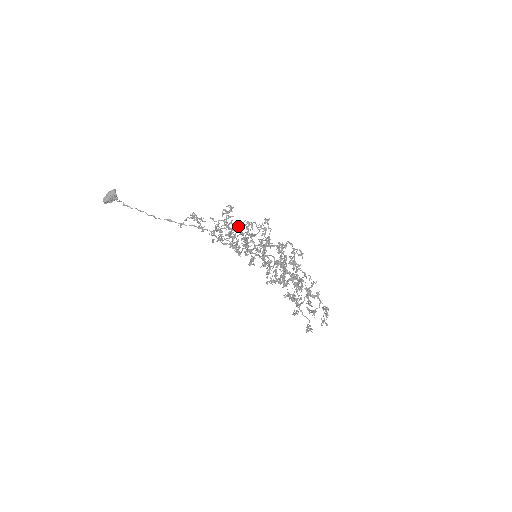
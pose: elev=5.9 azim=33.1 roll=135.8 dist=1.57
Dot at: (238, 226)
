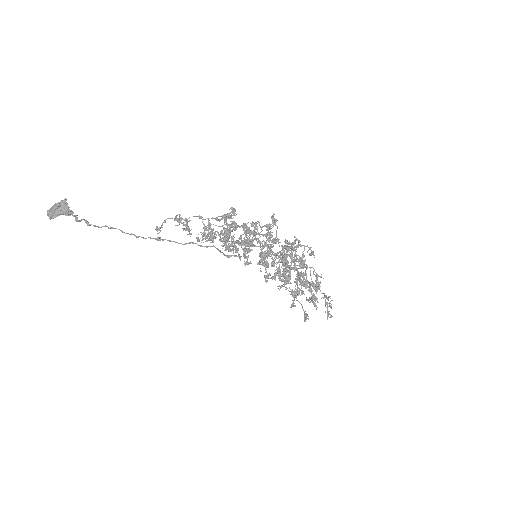
Dot at: occluded
